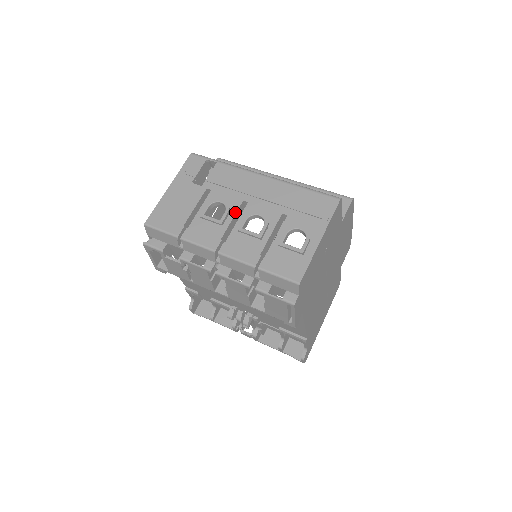
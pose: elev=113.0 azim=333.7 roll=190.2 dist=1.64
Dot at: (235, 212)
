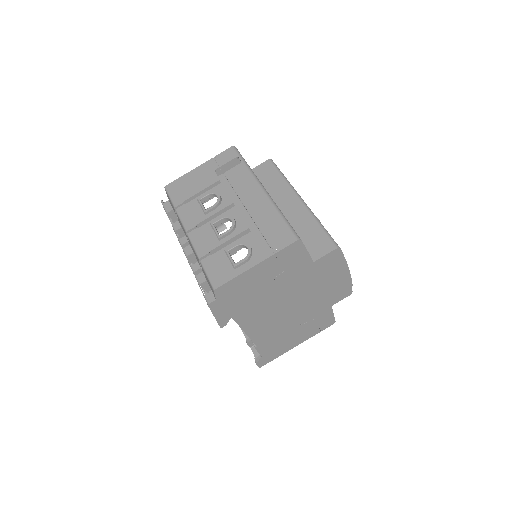
Dot at: (221, 209)
